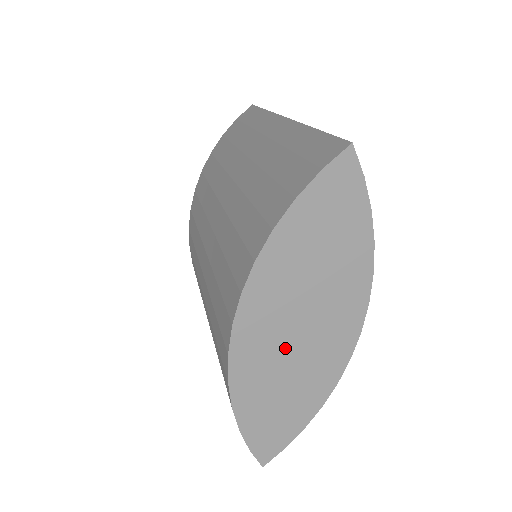
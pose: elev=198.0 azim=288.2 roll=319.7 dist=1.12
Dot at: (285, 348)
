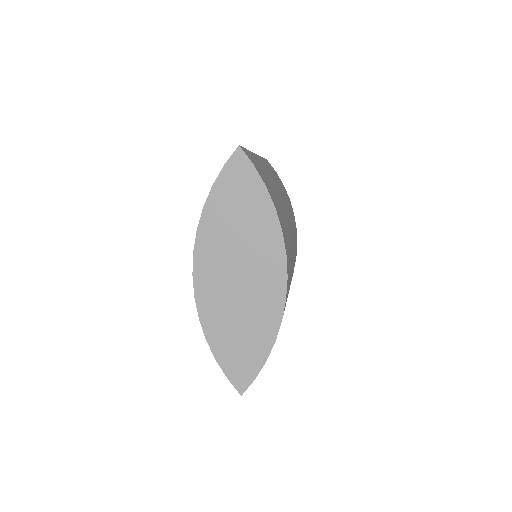
Dot at: (233, 292)
